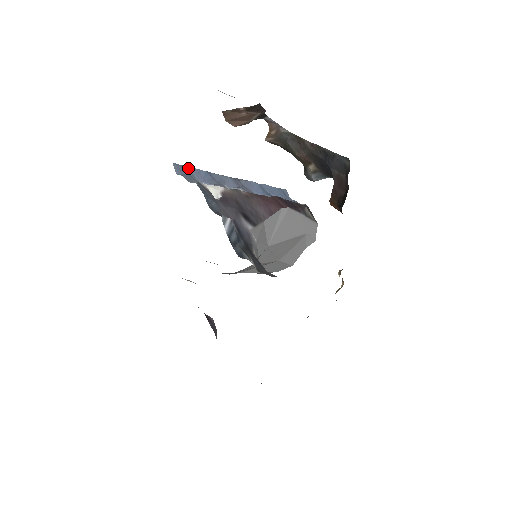
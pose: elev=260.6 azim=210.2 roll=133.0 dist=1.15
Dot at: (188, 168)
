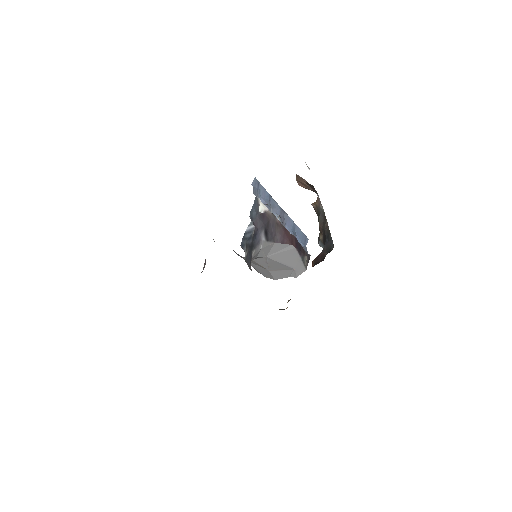
Dot at: (261, 186)
